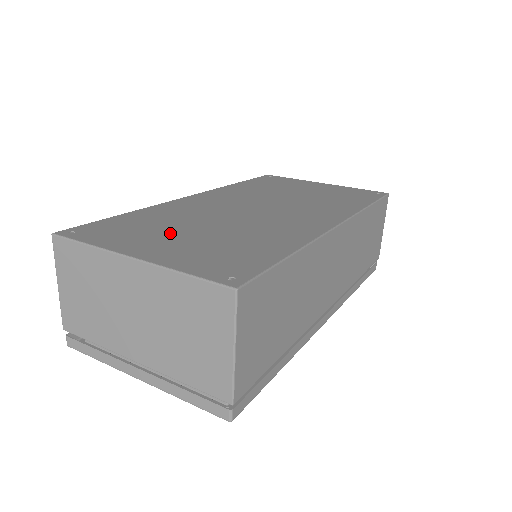
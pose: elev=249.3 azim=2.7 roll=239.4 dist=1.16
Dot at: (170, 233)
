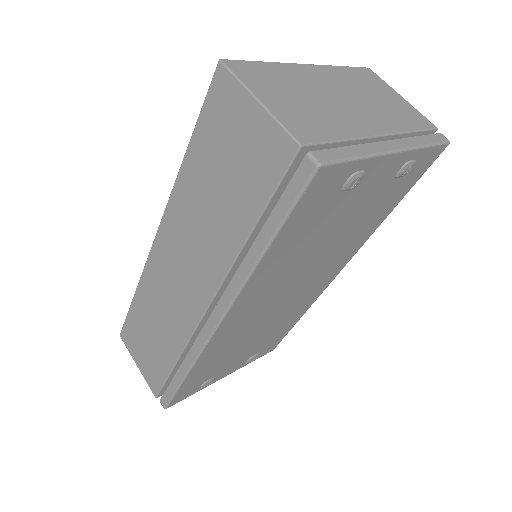
Dot at: occluded
